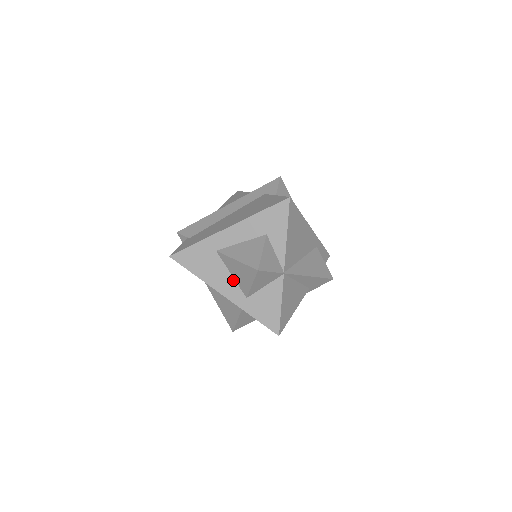
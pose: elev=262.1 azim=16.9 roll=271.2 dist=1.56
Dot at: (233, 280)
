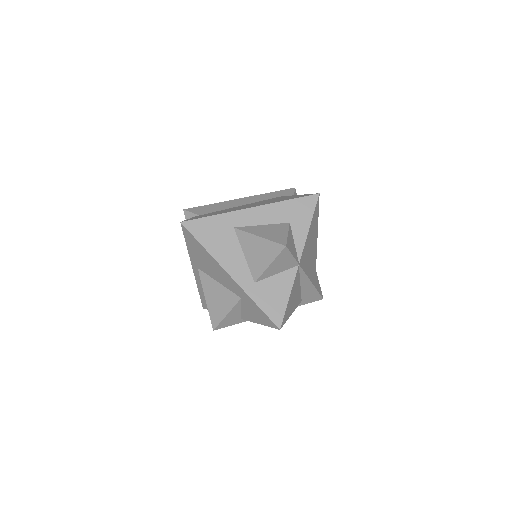
Dot at: (244, 261)
